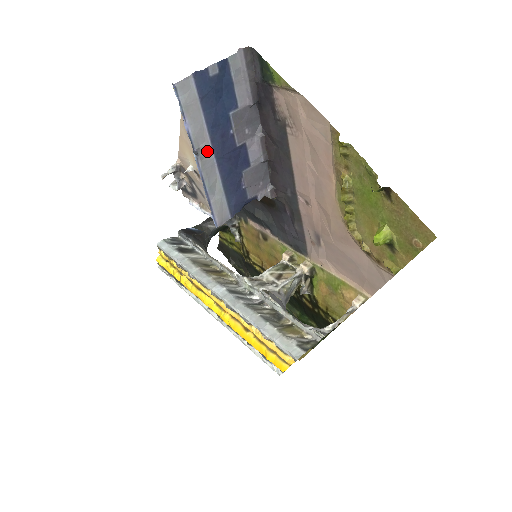
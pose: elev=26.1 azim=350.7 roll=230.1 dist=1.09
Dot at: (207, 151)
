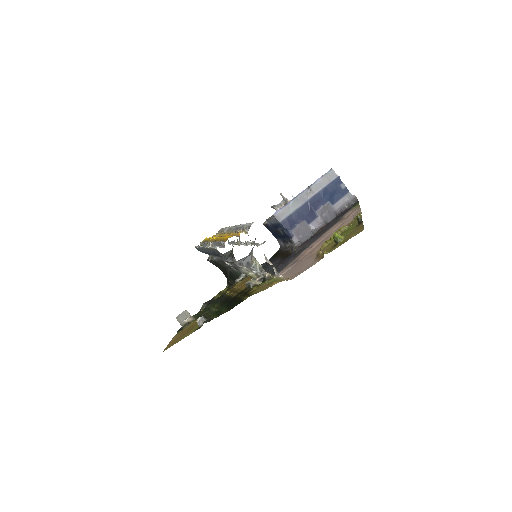
Dot at: (310, 194)
